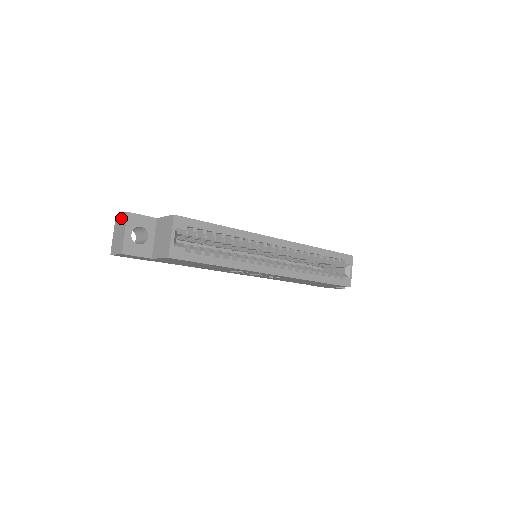
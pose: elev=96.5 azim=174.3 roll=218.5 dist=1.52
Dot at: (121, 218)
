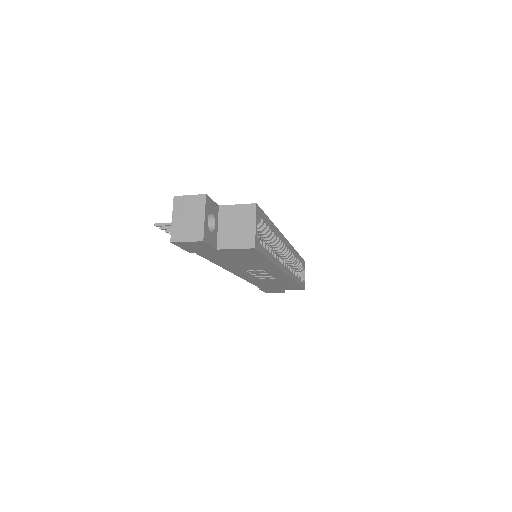
Dot at: (191, 200)
